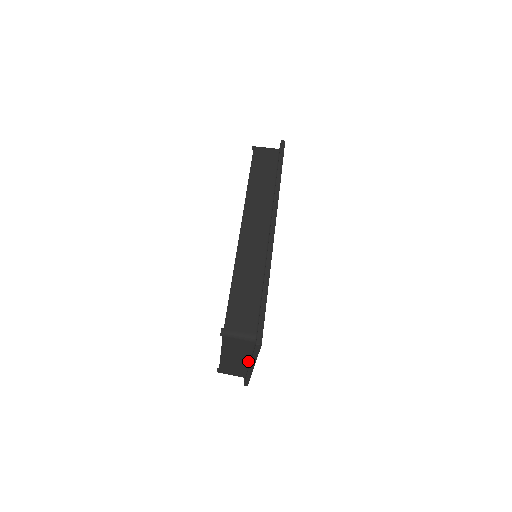
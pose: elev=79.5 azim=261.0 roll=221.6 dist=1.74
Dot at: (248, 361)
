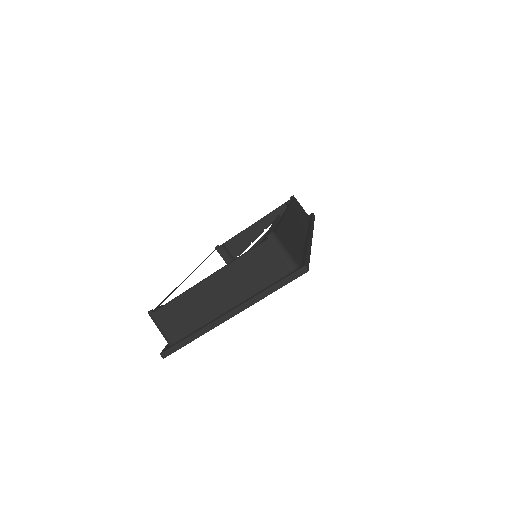
Dot at: (231, 306)
